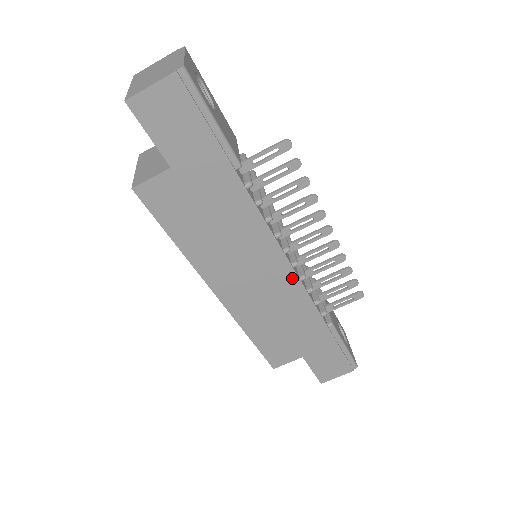
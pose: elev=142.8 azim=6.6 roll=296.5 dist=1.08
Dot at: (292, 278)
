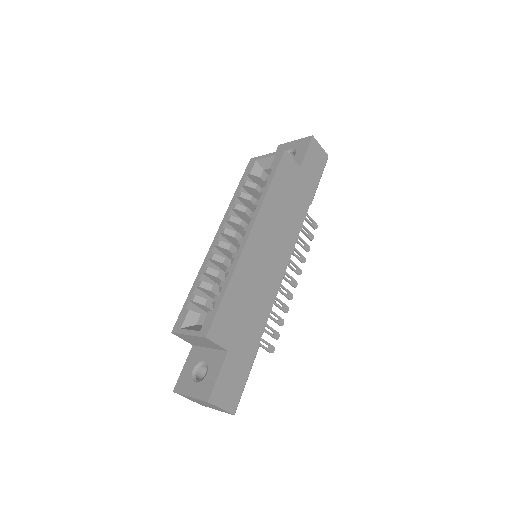
Dot at: (279, 279)
